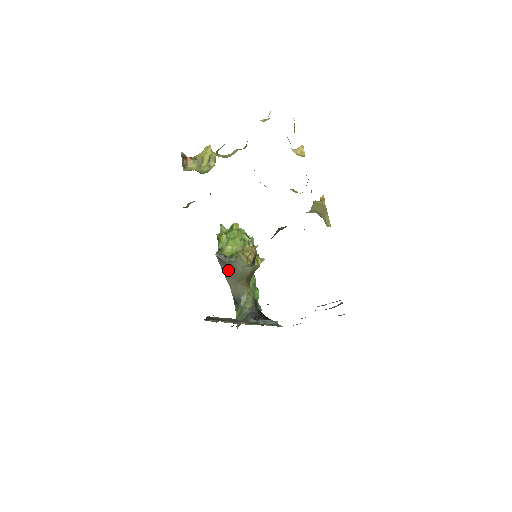
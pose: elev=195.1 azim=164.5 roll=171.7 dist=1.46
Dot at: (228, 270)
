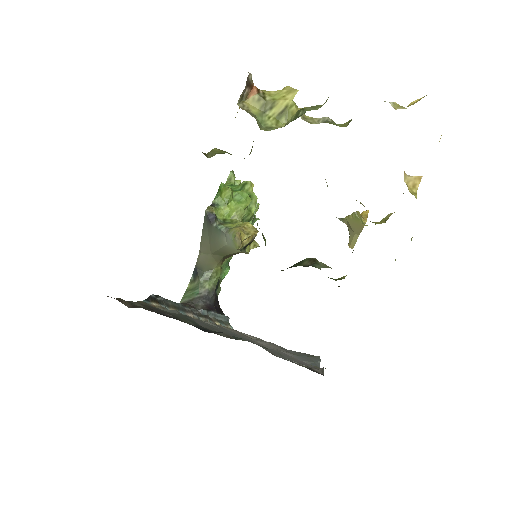
Dot at: (209, 235)
